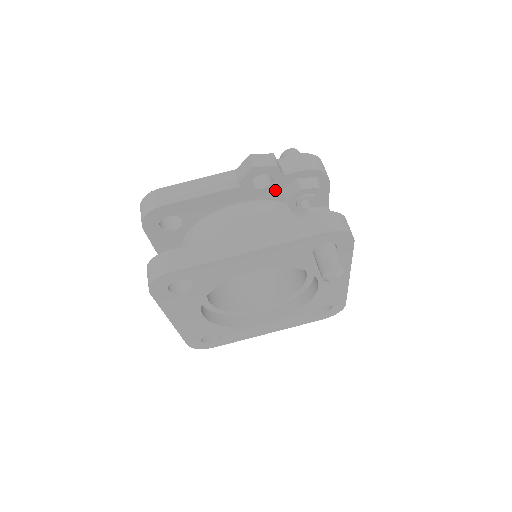
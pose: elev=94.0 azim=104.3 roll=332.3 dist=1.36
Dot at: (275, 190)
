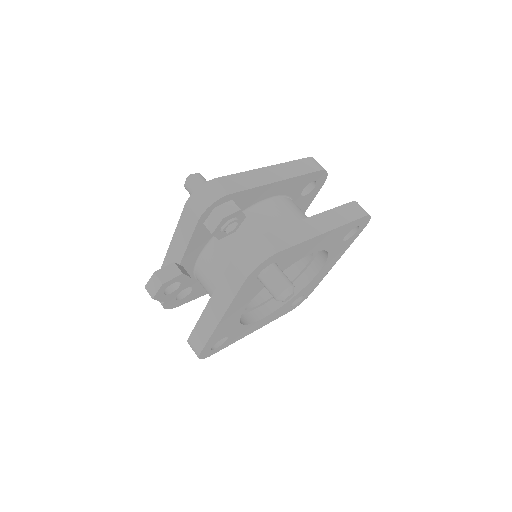
Dot at: (204, 236)
